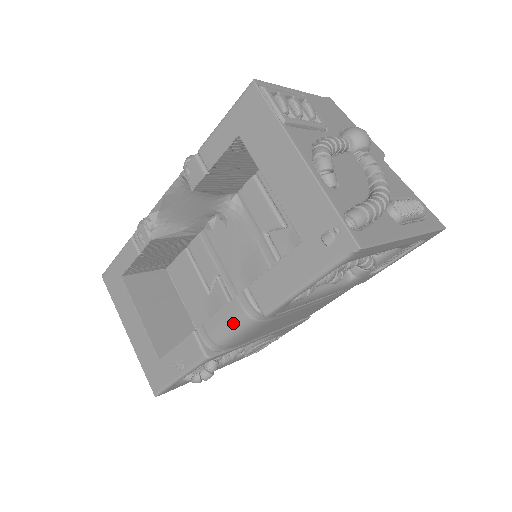
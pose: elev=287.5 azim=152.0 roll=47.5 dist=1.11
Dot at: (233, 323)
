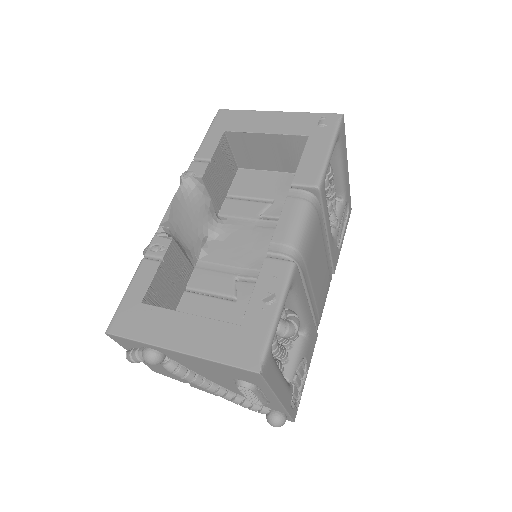
Dot at: (298, 214)
